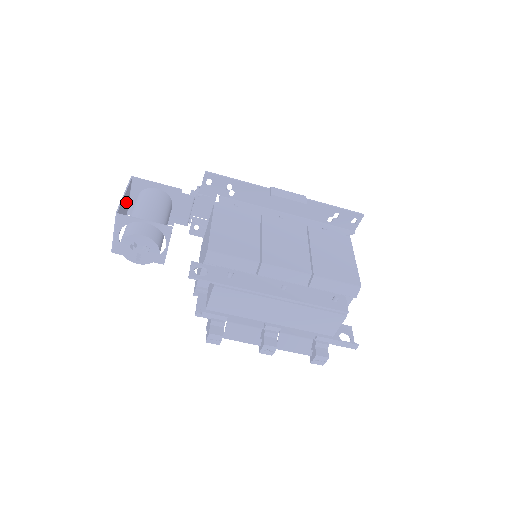
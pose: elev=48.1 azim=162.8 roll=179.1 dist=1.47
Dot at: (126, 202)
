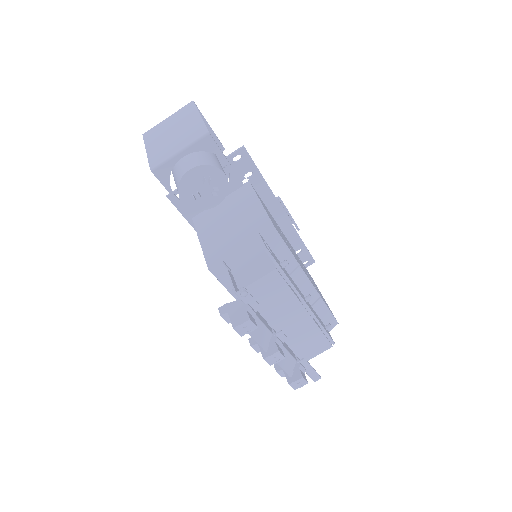
Dot at: (173, 123)
